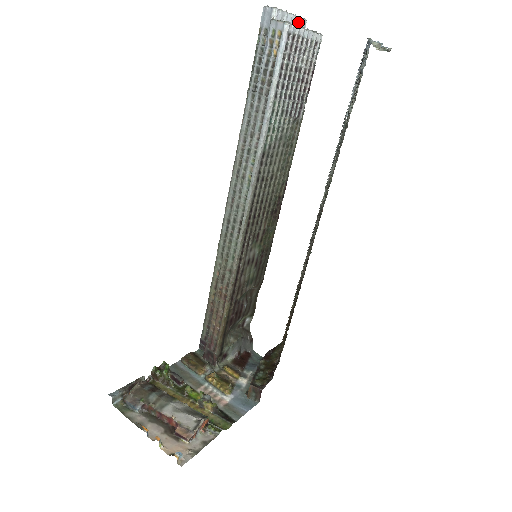
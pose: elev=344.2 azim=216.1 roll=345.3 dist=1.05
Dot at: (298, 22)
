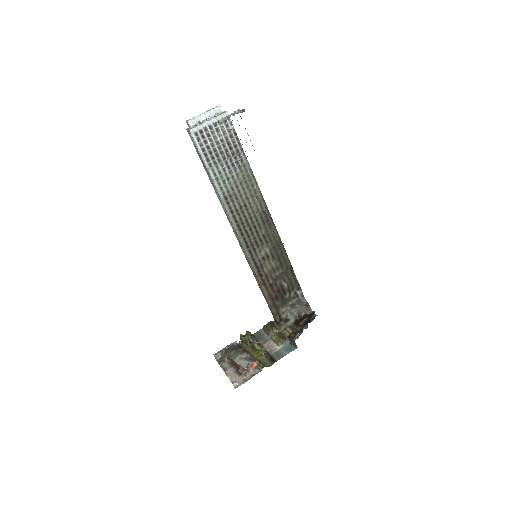
Dot at: (213, 112)
